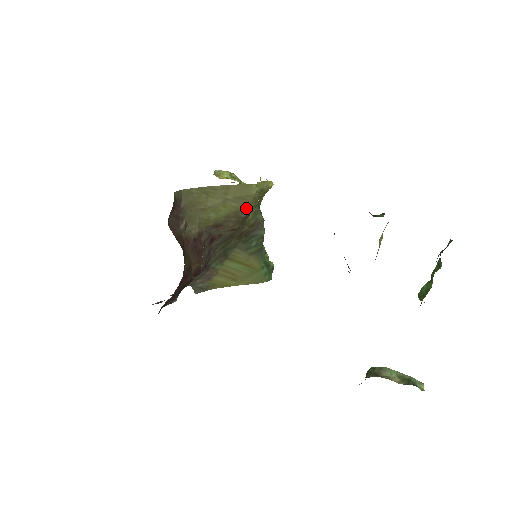
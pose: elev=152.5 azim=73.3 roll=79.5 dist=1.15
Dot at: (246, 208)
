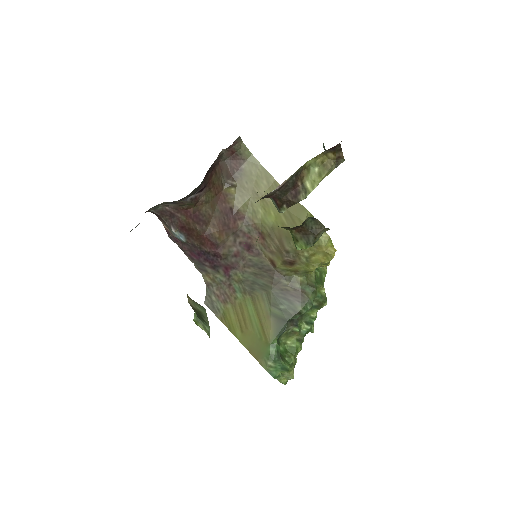
Dot at: occluded
